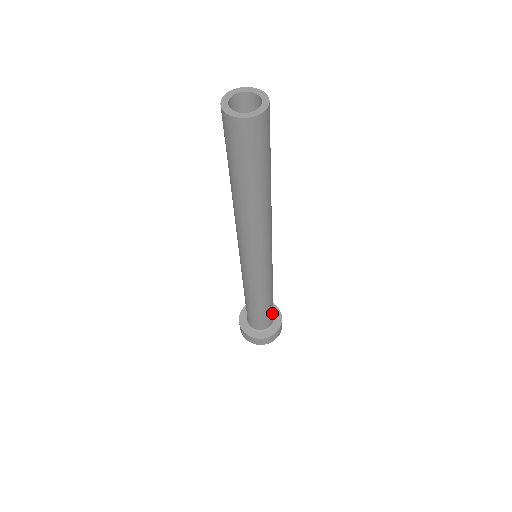
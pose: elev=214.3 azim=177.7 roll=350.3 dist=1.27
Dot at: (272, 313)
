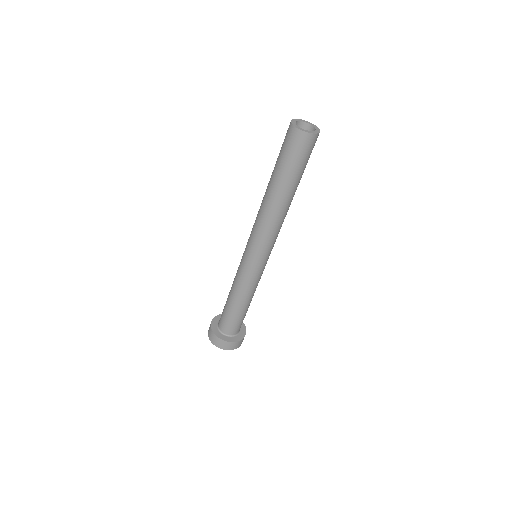
Dot at: (240, 323)
